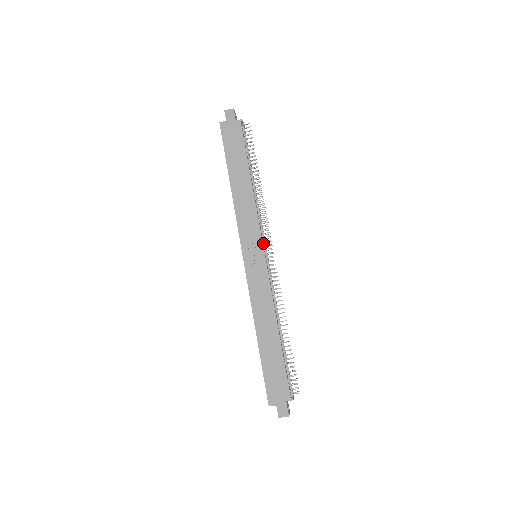
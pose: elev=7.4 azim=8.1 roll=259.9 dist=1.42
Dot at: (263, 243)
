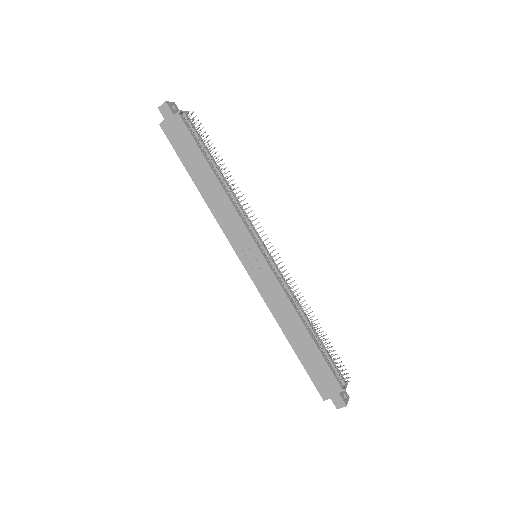
Dot at: (257, 241)
